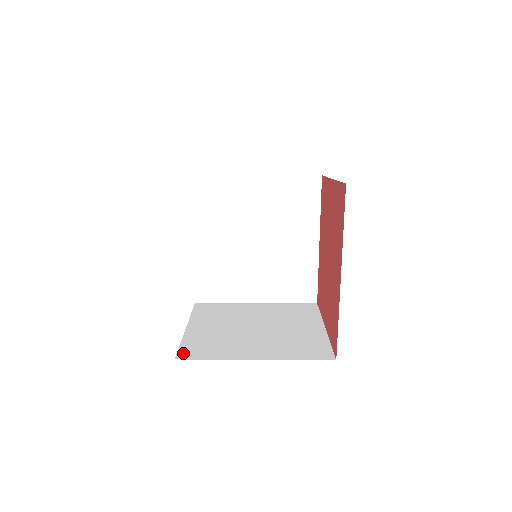
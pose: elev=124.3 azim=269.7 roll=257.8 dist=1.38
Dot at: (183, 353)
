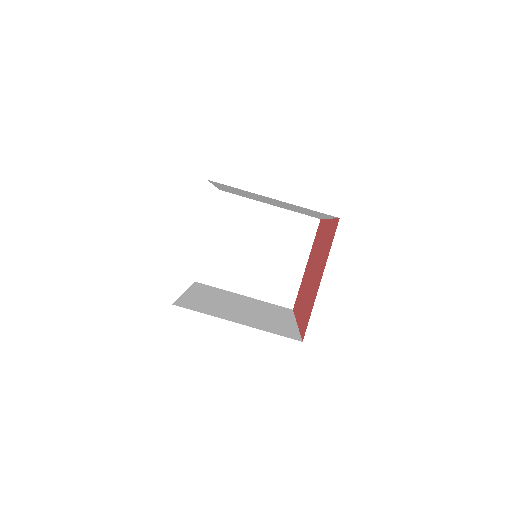
Dot at: (201, 275)
